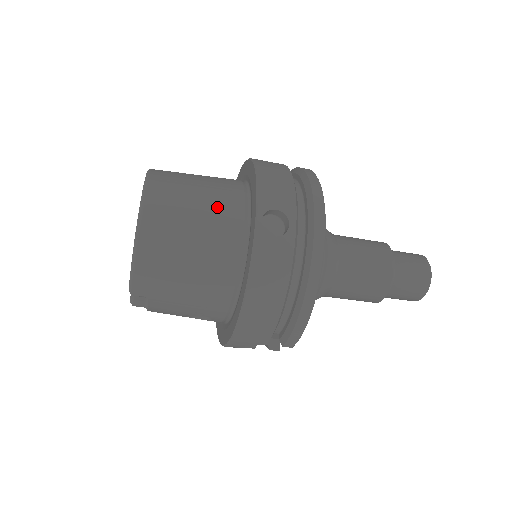
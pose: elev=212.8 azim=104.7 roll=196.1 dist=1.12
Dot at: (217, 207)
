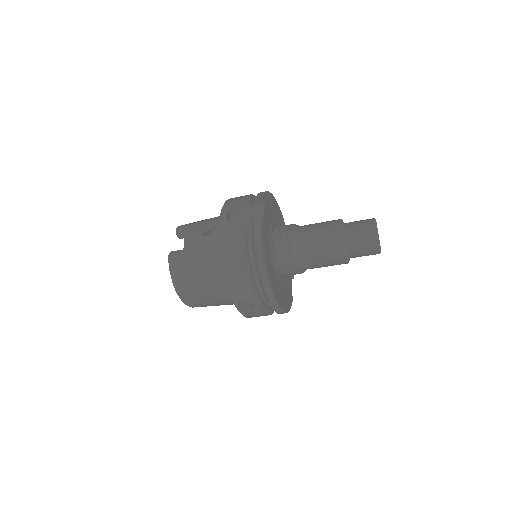
Dot at: (214, 288)
